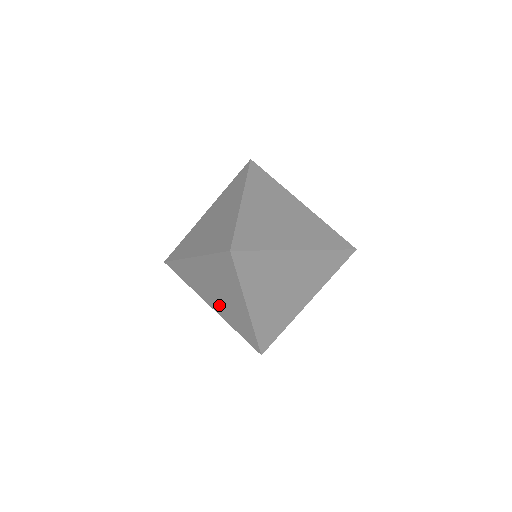
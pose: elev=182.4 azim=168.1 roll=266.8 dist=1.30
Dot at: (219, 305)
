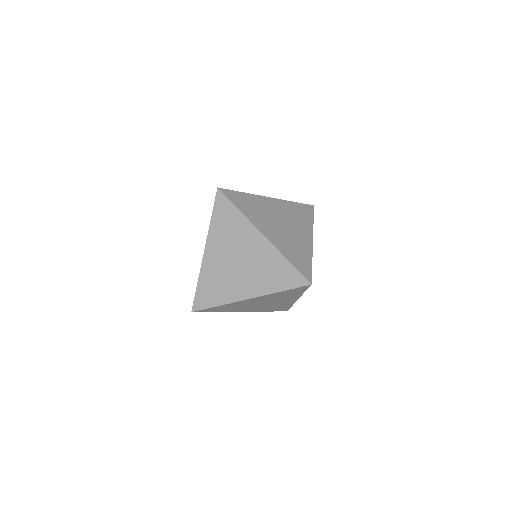
Dot at: (249, 279)
